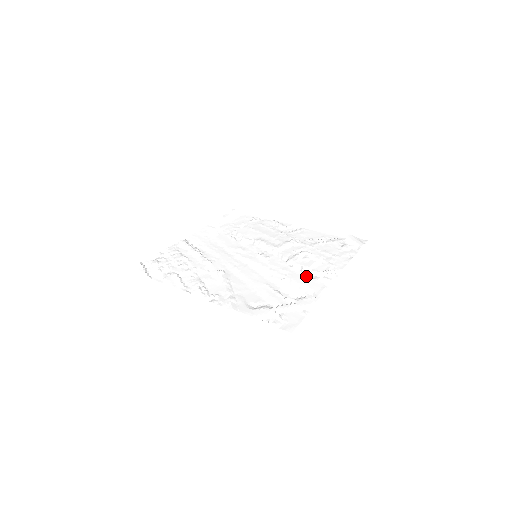
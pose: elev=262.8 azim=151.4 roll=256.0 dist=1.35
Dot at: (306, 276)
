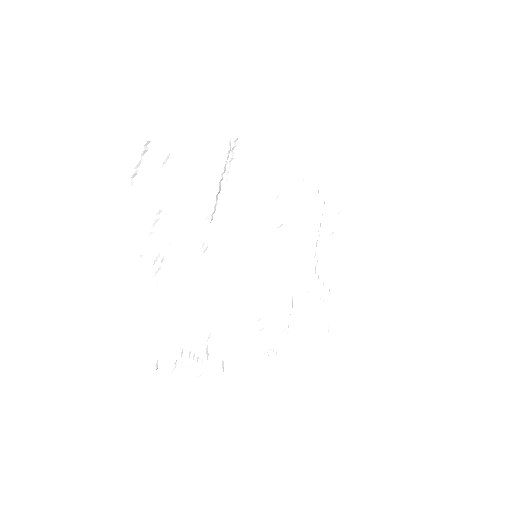
Dot at: (252, 336)
